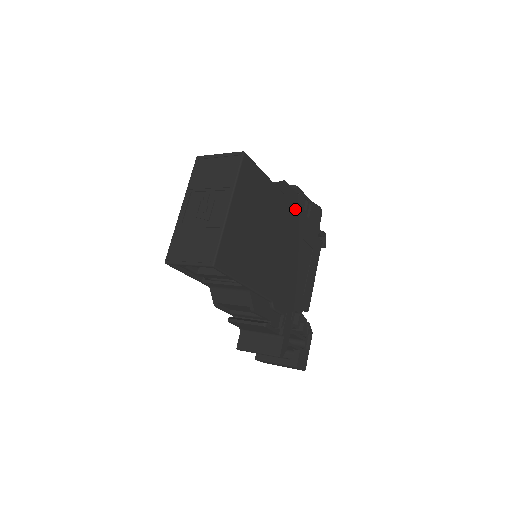
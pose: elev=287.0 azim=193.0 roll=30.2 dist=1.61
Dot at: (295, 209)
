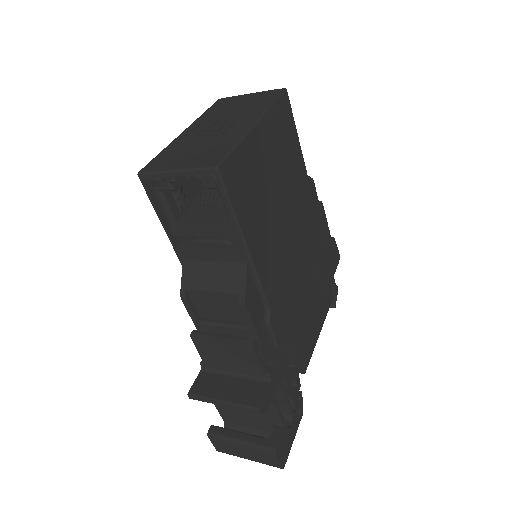
Dot at: (317, 221)
